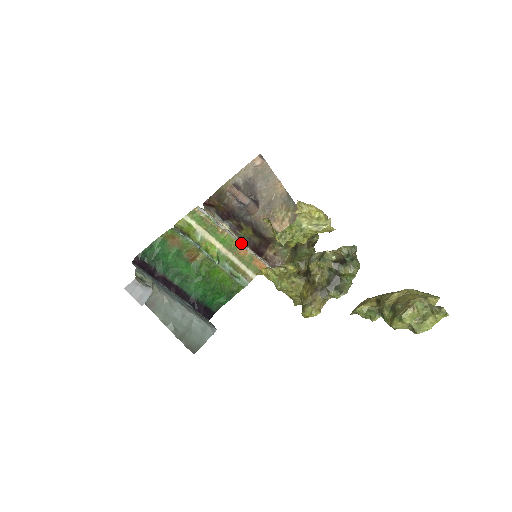
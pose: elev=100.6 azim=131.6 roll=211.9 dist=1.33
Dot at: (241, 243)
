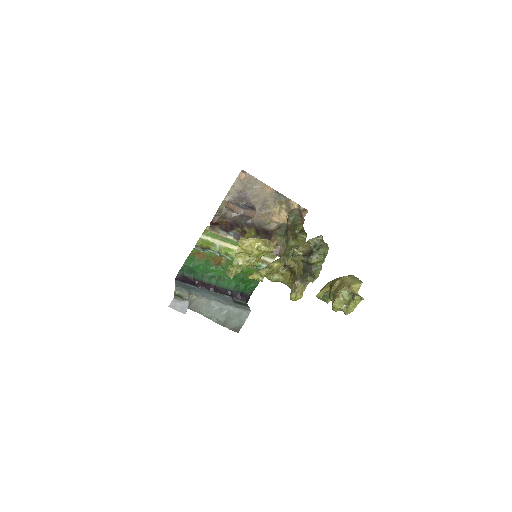
Dot at: occluded
